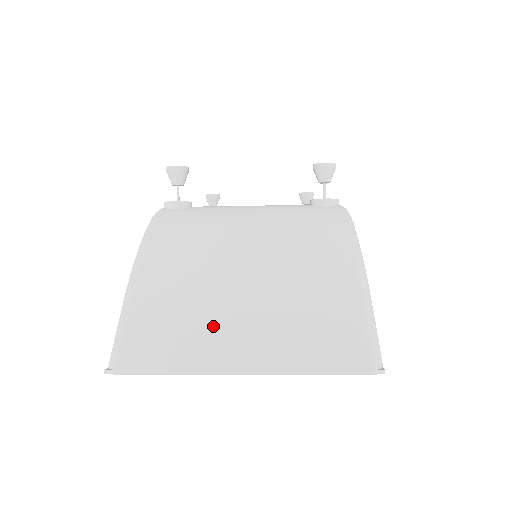
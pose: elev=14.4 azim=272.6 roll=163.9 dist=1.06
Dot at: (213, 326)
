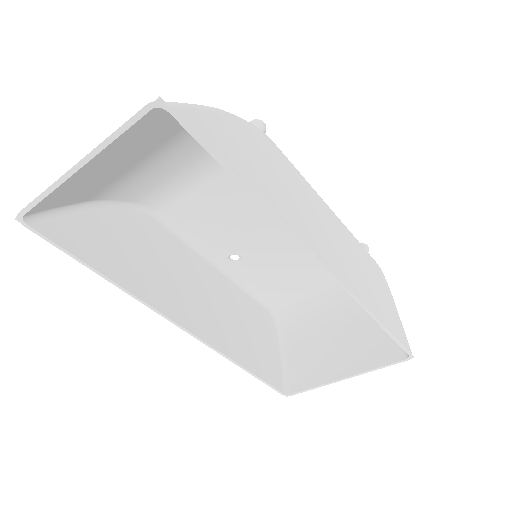
Dot at: occluded
